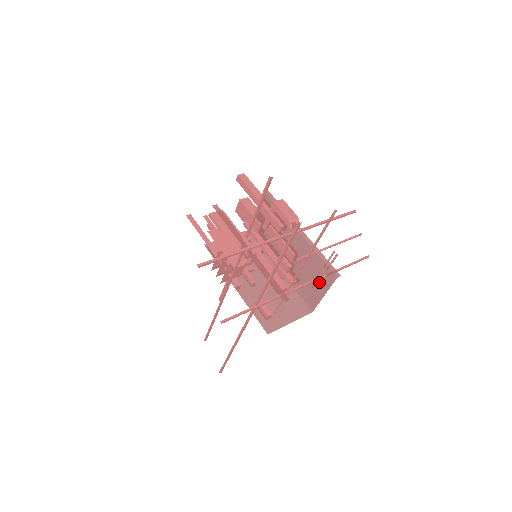
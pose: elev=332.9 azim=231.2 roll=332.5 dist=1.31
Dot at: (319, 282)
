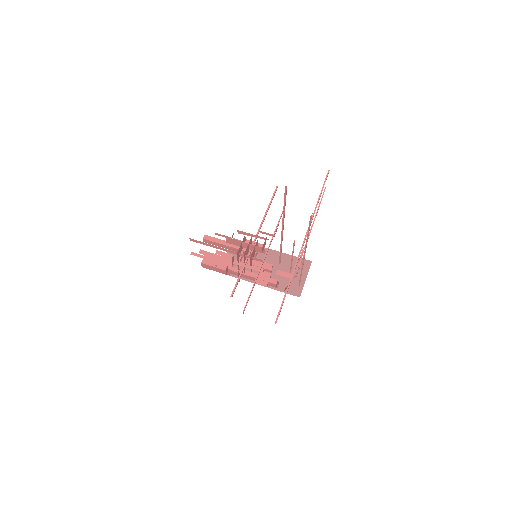
Dot at: (299, 272)
